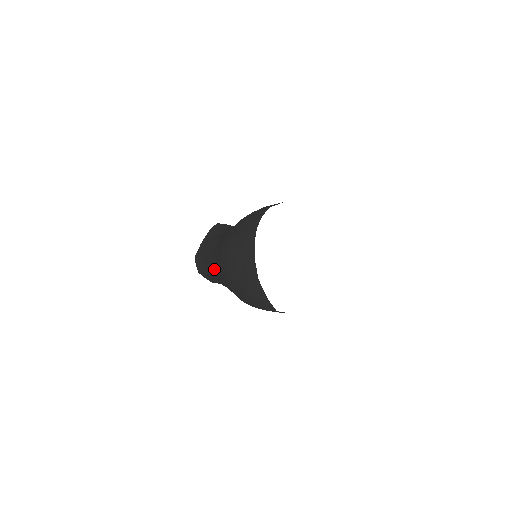
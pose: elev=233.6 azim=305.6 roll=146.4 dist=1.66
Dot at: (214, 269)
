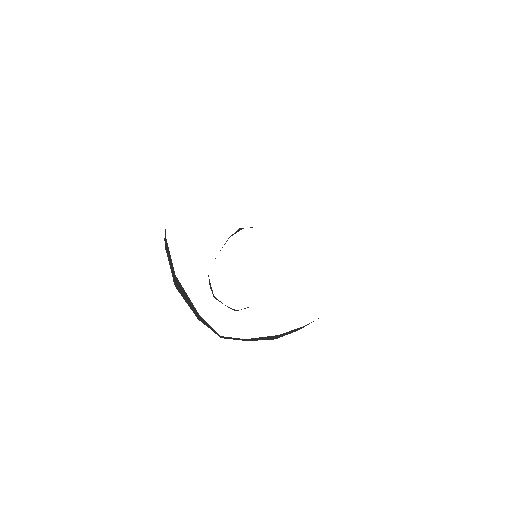
Dot at: occluded
